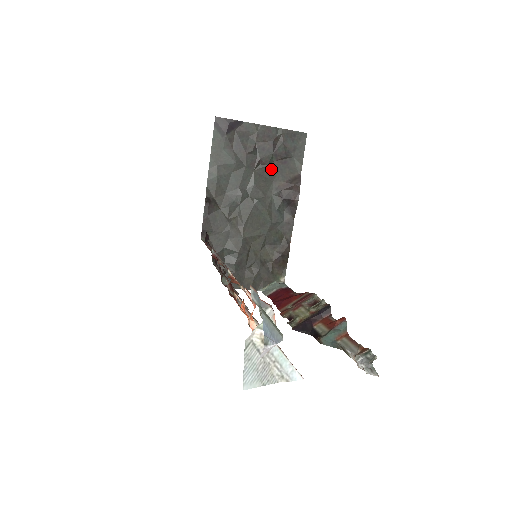
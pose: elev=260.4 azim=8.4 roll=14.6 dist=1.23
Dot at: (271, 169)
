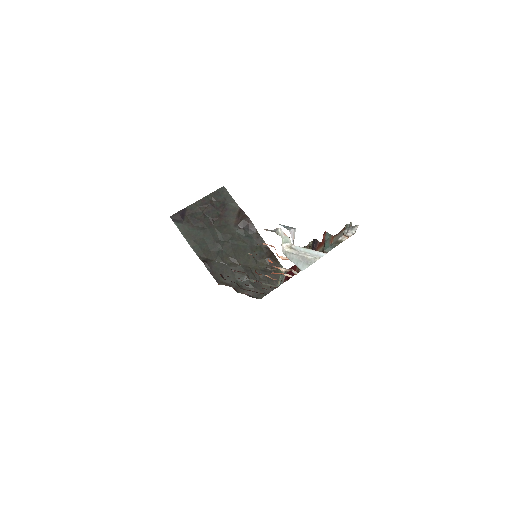
Dot at: (222, 219)
